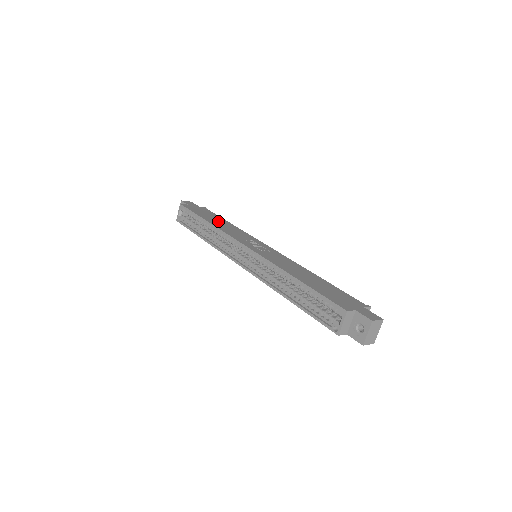
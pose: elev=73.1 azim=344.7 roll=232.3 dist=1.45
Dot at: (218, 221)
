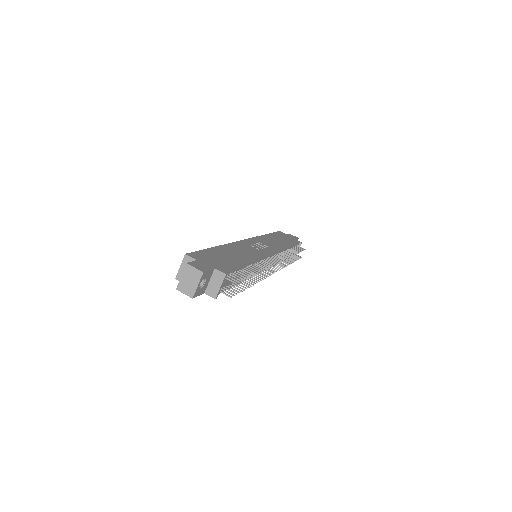
Dot at: (278, 240)
